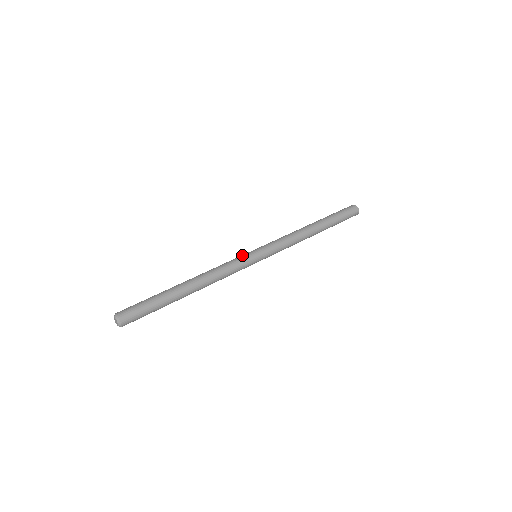
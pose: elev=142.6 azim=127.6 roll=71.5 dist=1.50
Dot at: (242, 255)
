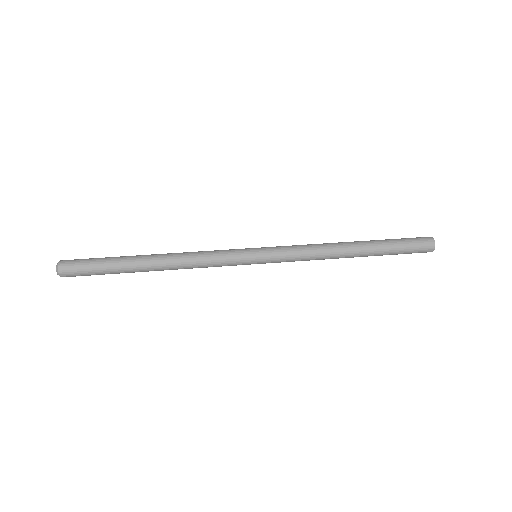
Dot at: occluded
